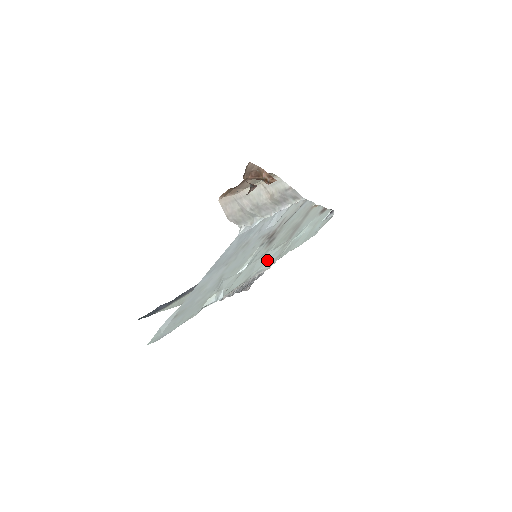
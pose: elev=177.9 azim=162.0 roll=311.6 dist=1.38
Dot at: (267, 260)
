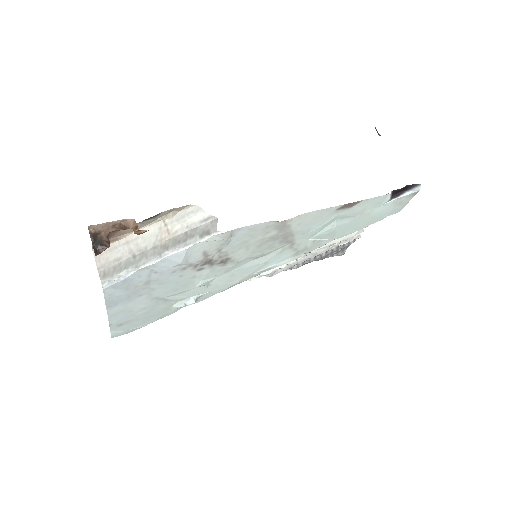
Dot at: (266, 262)
